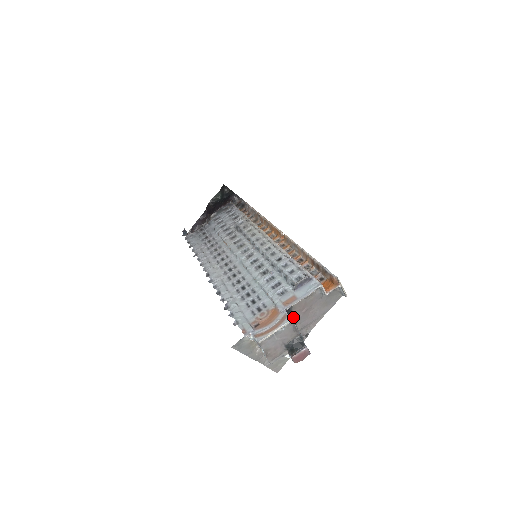
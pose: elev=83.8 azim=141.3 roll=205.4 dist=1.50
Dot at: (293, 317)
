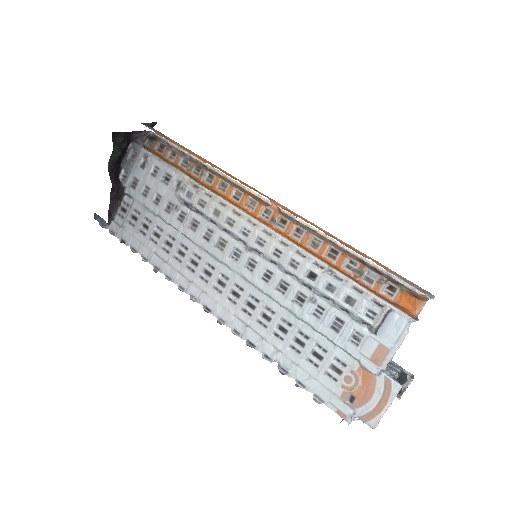
Dot at: occluded
